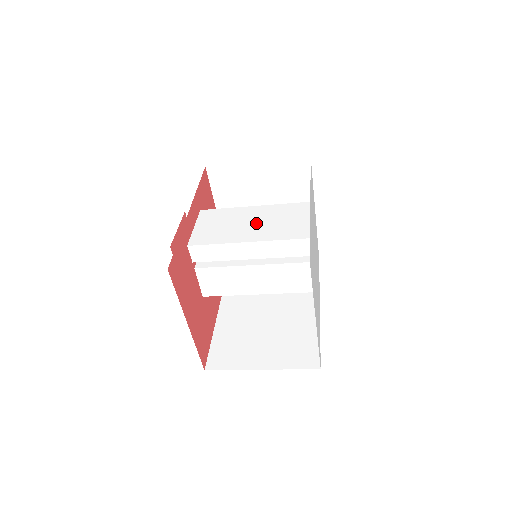
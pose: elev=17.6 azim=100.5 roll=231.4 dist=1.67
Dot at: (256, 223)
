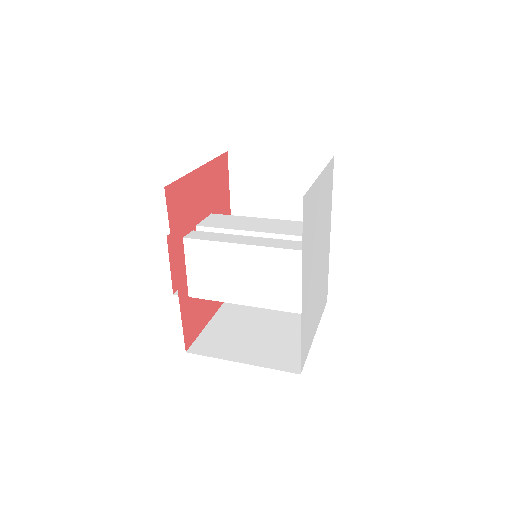
Dot at: (248, 278)
